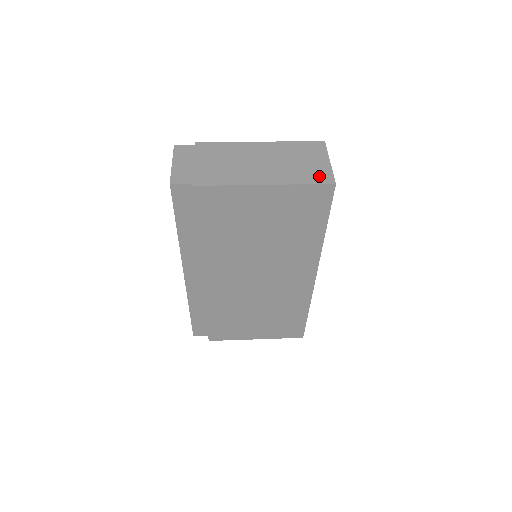
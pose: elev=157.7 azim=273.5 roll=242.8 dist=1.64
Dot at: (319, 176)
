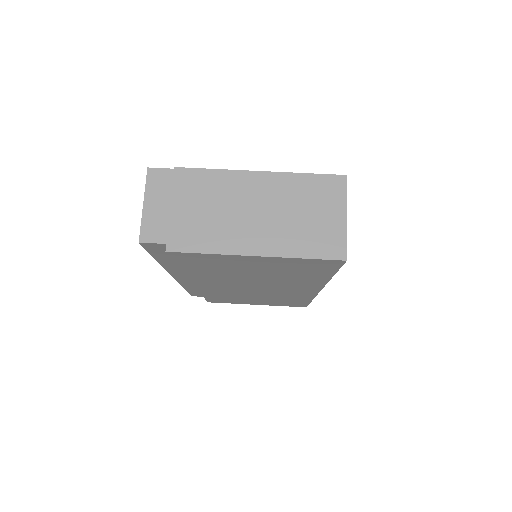
Dot at: (328, 245)
